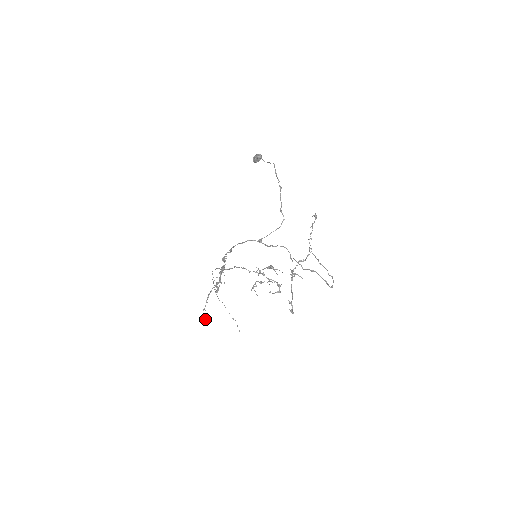
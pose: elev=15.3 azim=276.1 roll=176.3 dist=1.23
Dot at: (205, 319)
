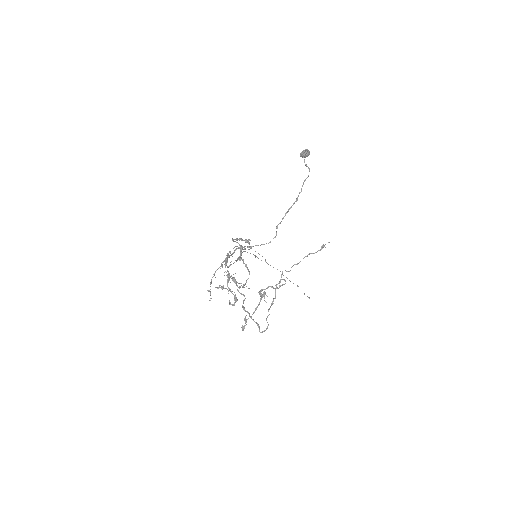
Dot at: occluded
